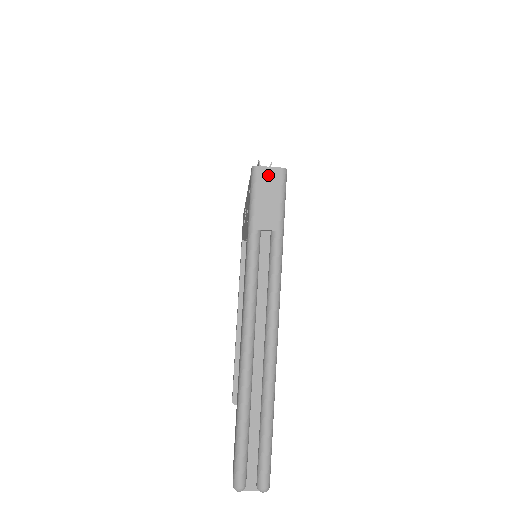
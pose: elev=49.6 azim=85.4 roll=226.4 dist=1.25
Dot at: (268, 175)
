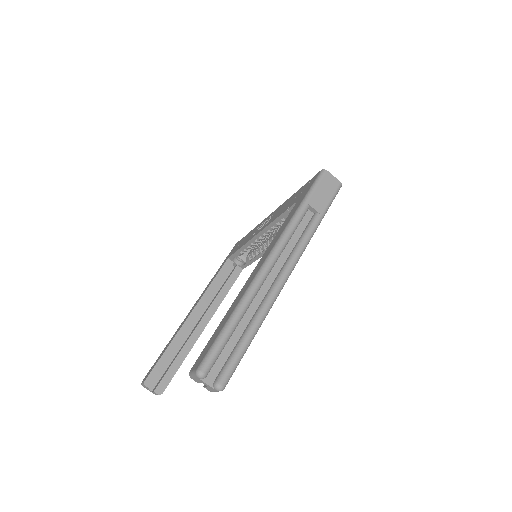
Dot at: (331, 180)
